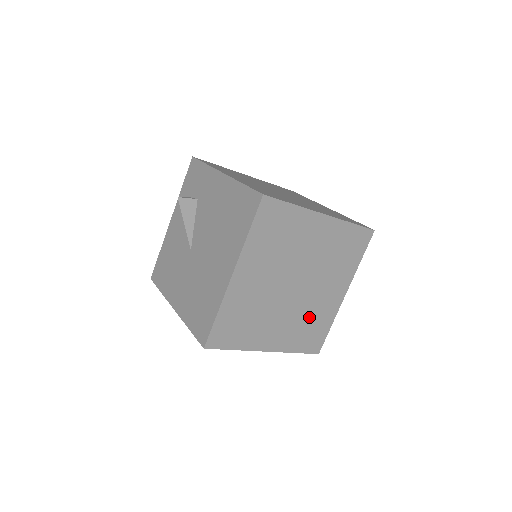
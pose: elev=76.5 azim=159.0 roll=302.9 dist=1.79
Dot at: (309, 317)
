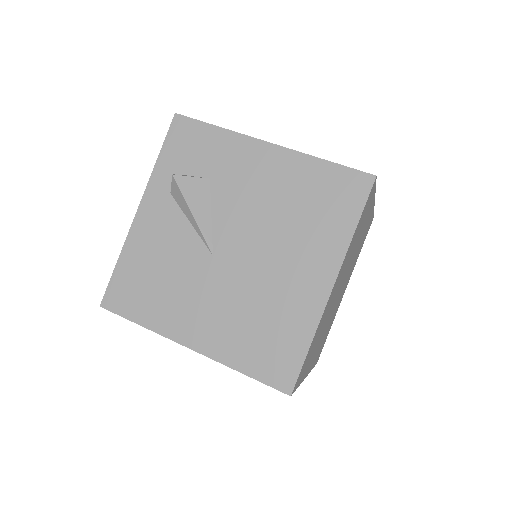
Dot at: (330, 323)
